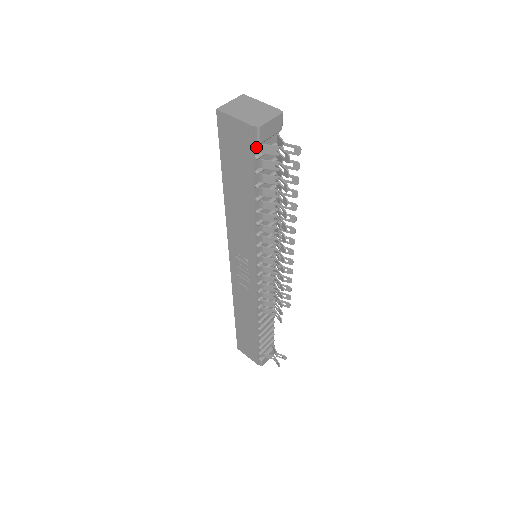
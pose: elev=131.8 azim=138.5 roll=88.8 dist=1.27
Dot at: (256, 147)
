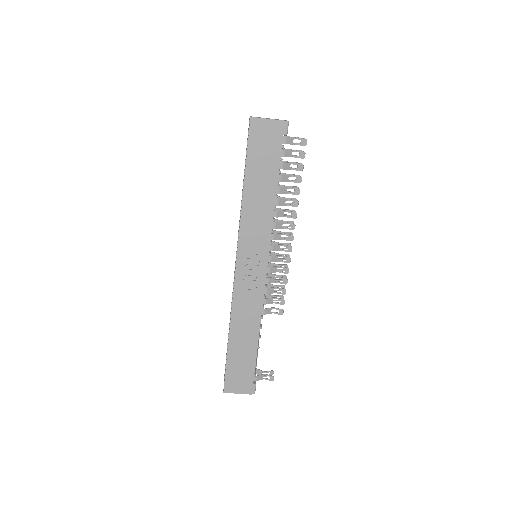
Dot at: (282, 139)
